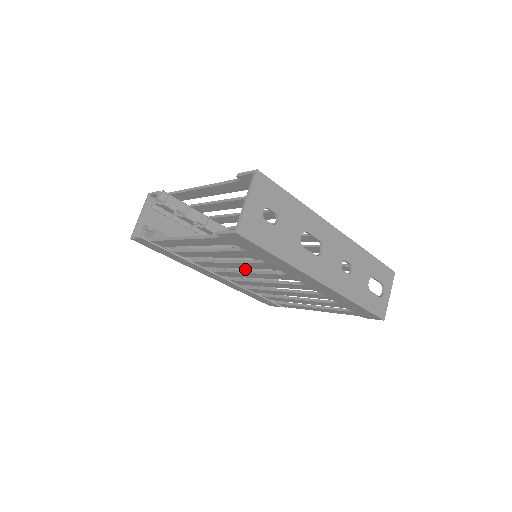
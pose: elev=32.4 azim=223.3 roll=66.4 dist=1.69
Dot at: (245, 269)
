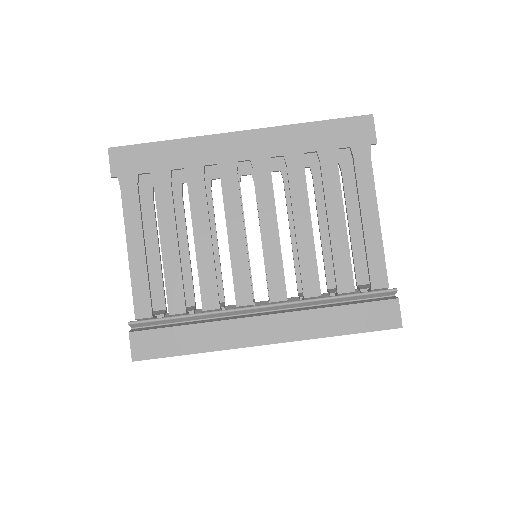
Dot at: occluded
